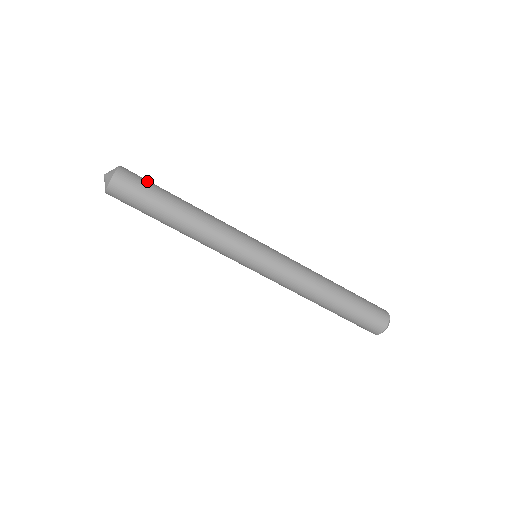
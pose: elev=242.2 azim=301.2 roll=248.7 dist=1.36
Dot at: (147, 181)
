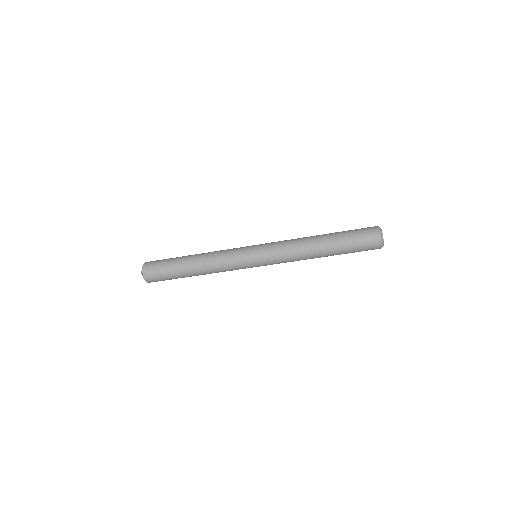
Dot at: (164, 259)
